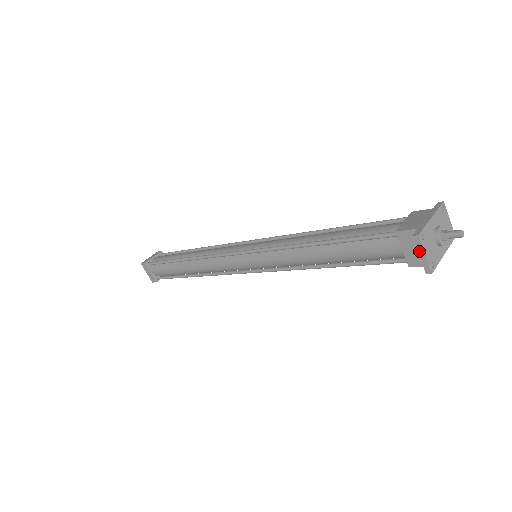
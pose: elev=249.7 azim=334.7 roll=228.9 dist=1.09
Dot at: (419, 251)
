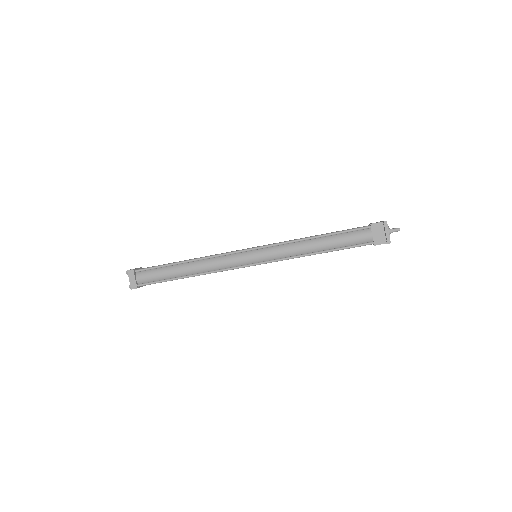
Dot at: (386, 230)
